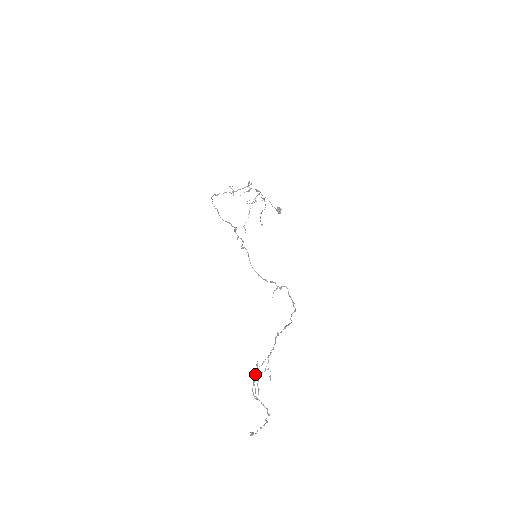
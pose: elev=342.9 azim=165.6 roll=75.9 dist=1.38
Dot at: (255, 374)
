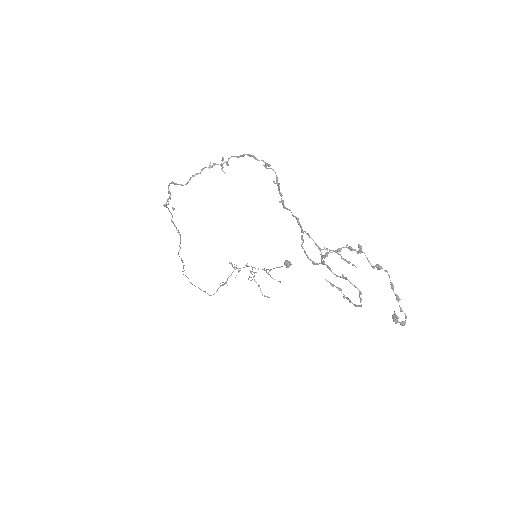
Dot at: occluded
